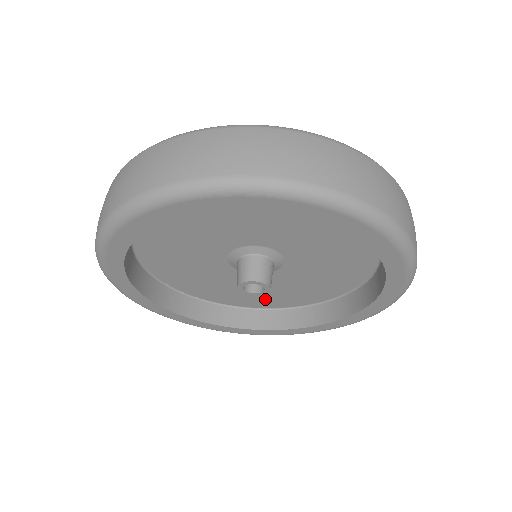
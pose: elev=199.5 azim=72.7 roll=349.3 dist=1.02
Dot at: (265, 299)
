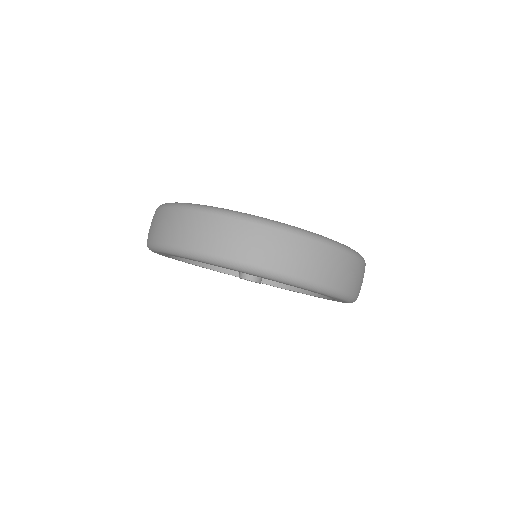
Dot at: occluded
